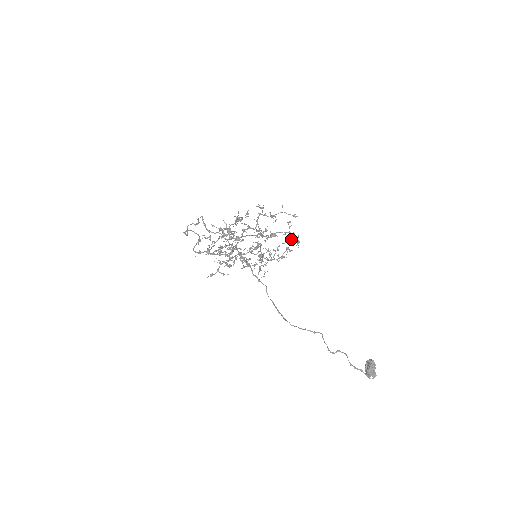
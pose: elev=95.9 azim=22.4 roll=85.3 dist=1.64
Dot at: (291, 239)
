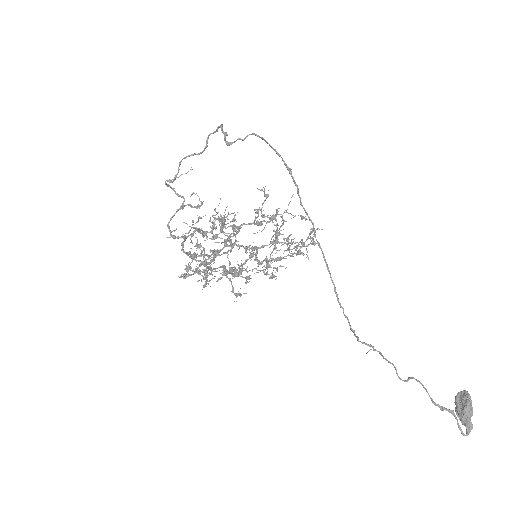
Dot at: (301, 243)
